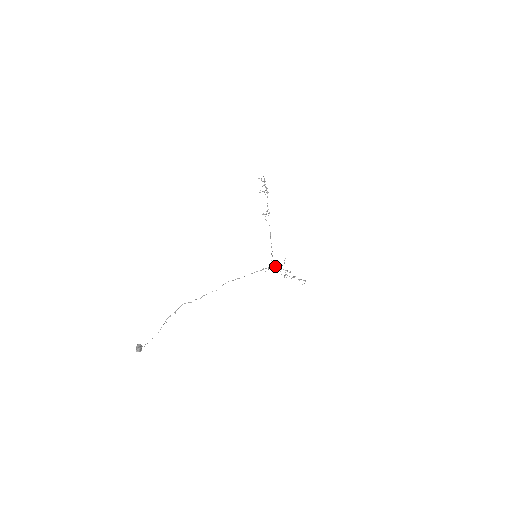
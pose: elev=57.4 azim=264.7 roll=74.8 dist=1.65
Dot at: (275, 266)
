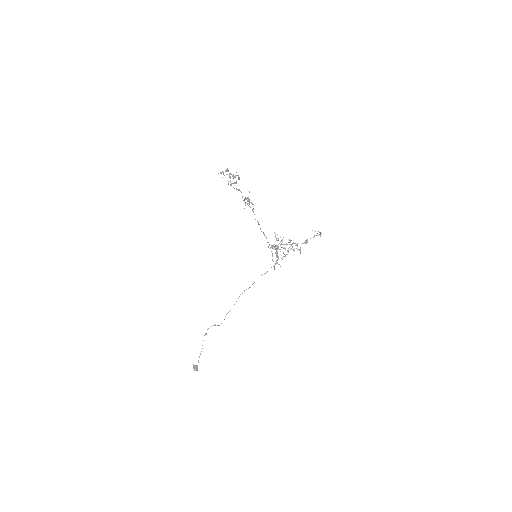
Dot at: occluded
